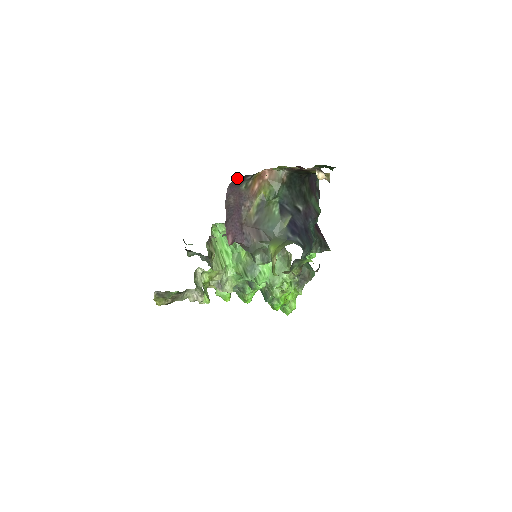
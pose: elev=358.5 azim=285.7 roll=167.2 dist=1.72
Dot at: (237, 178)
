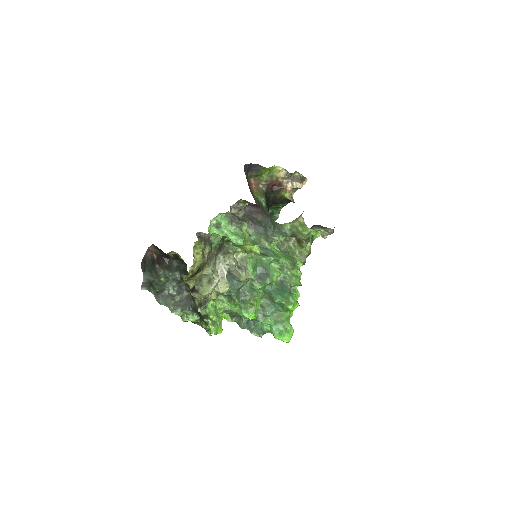
Dot at: (248, 164)
